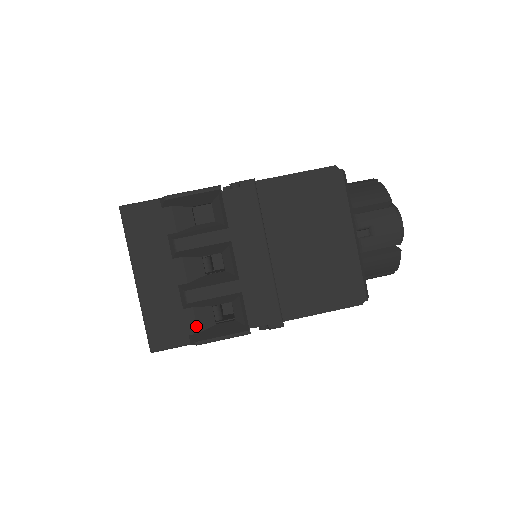
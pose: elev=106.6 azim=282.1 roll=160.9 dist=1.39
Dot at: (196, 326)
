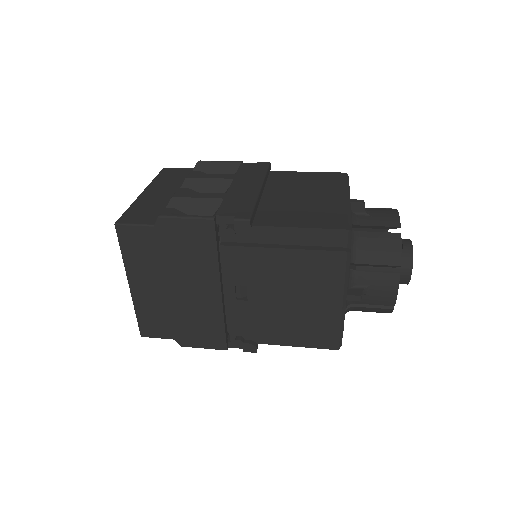
Dot at: occluded
